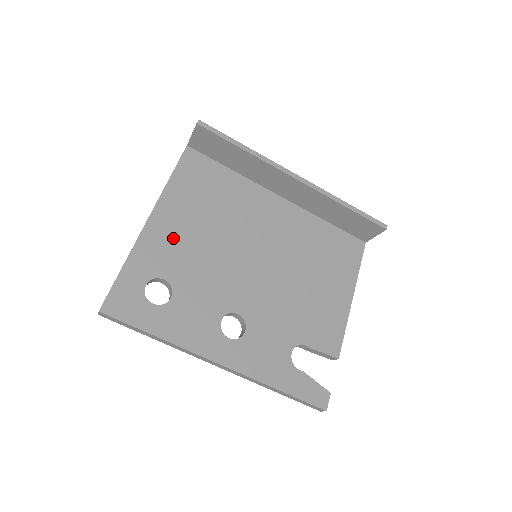
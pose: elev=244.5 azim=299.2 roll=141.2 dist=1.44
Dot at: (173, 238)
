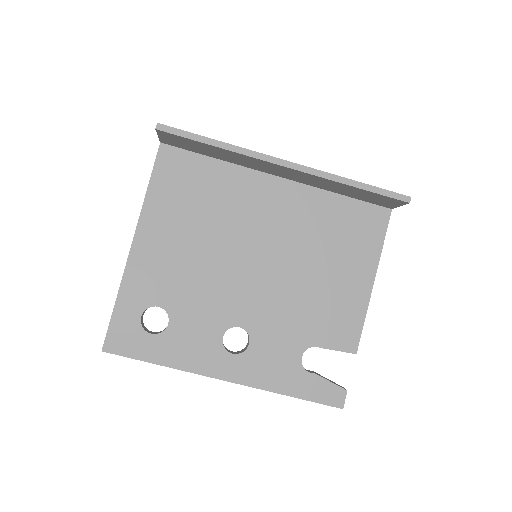
Dot at: (161, 260)
